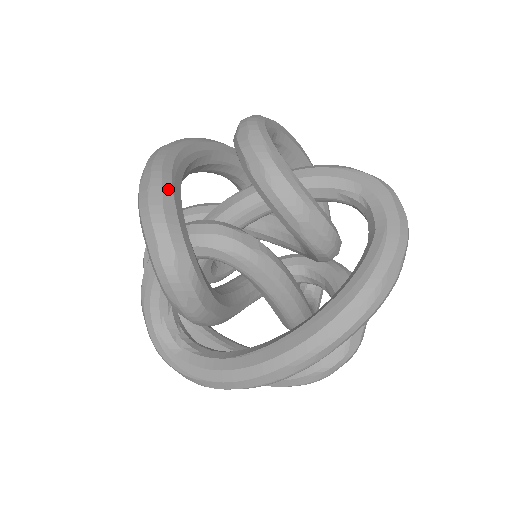
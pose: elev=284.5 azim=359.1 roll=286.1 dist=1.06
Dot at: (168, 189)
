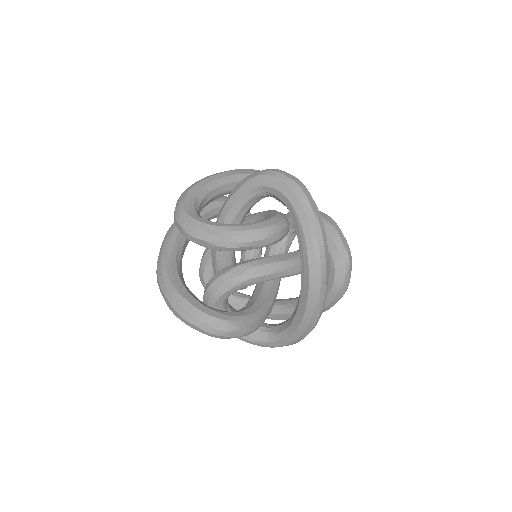
Dot at: (178, 297)
